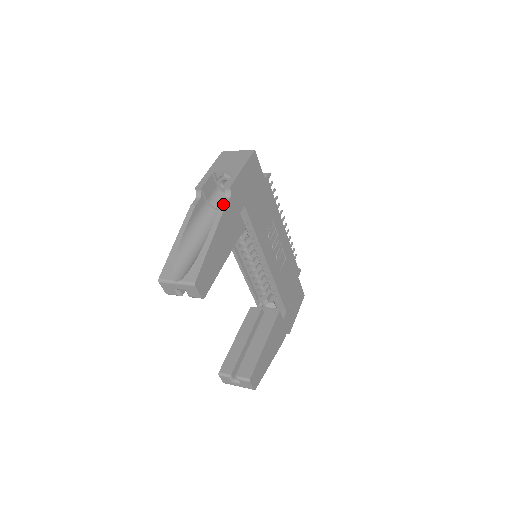
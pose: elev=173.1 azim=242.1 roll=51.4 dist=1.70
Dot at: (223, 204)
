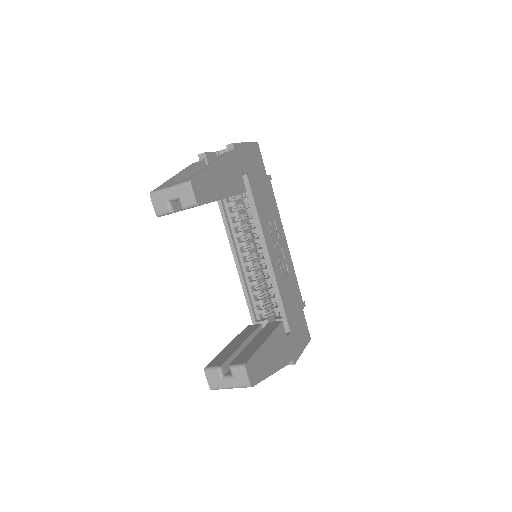
Dot at: (226, 152)
